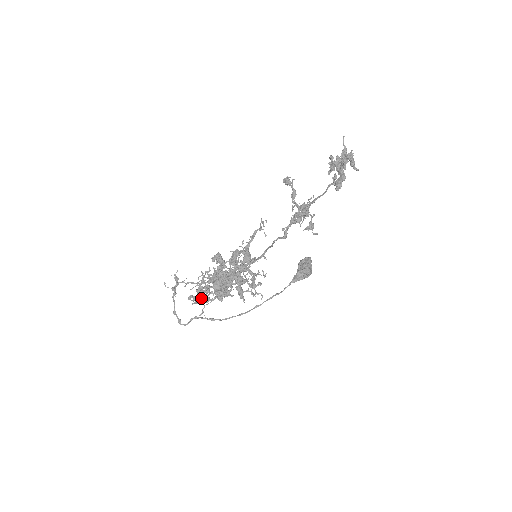
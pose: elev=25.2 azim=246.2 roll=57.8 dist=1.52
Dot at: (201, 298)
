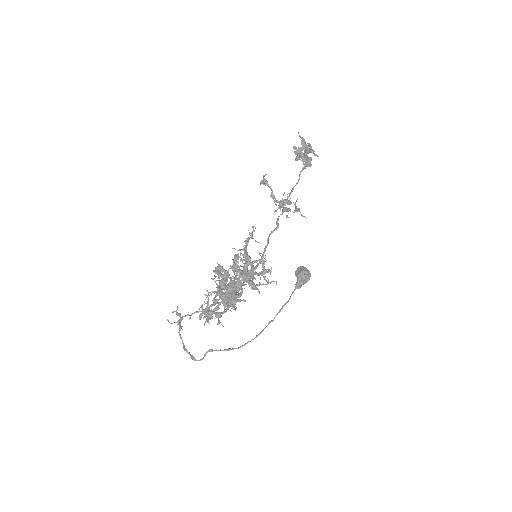
Dot at: (213, 311)
